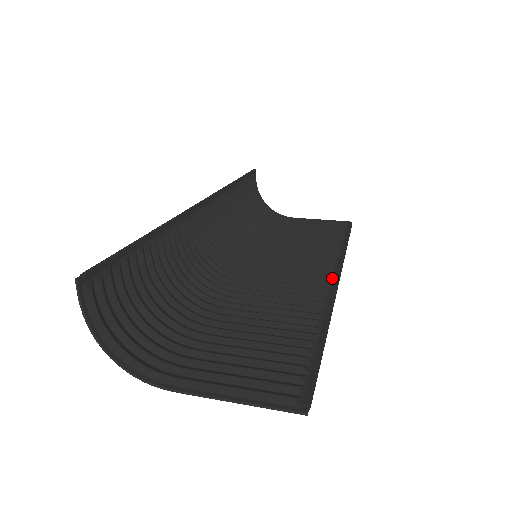
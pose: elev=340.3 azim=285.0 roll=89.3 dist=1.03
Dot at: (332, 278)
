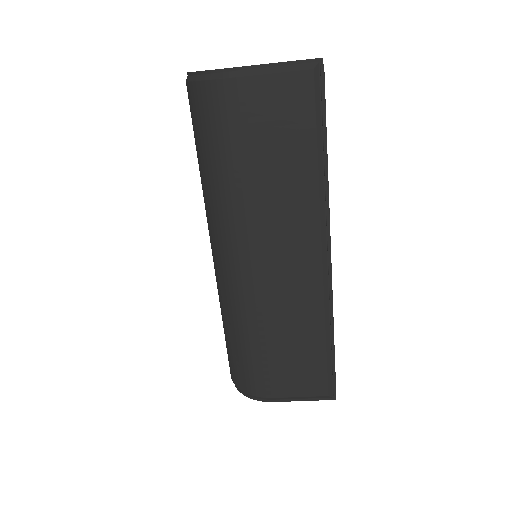
Dot at: (324, 250)
